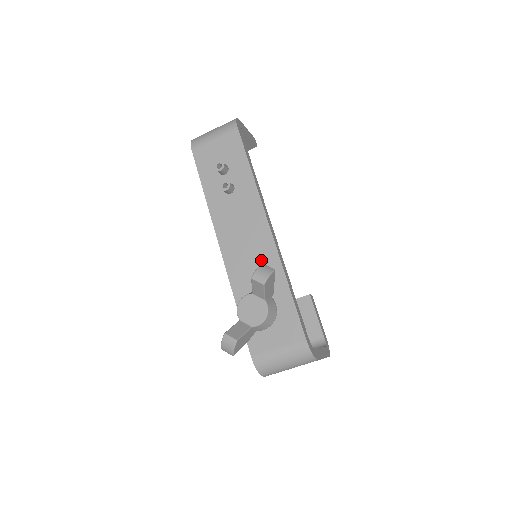
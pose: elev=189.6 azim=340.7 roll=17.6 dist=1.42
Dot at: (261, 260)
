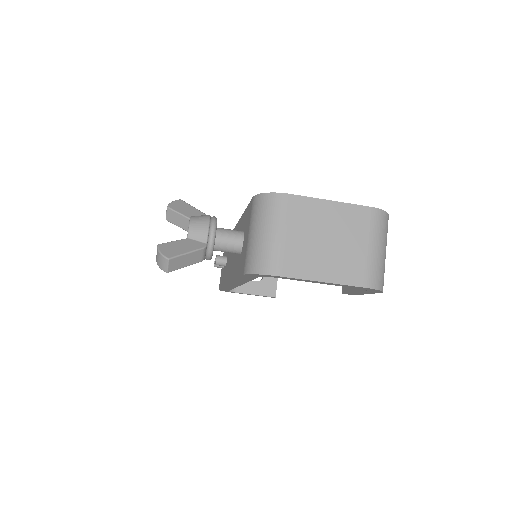
Dot at: occluded
